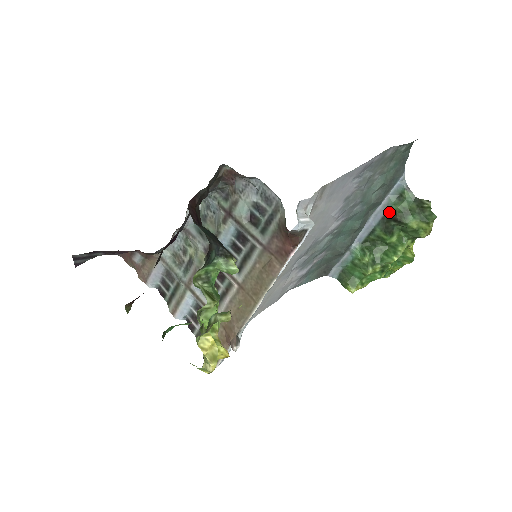
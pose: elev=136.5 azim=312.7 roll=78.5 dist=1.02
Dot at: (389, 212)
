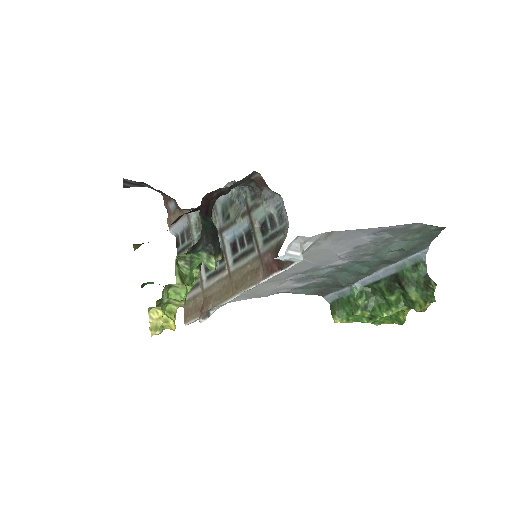
Dot at: (399, 274)
